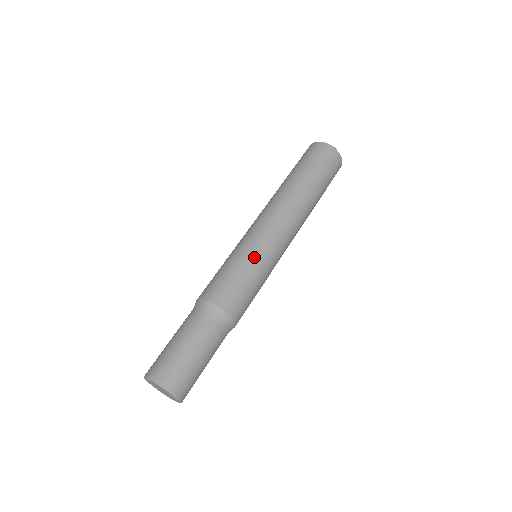
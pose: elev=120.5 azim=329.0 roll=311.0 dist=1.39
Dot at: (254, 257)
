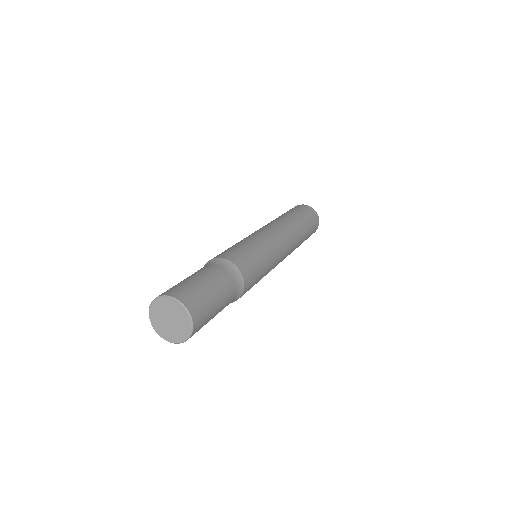
Dot at: (244, 240)
